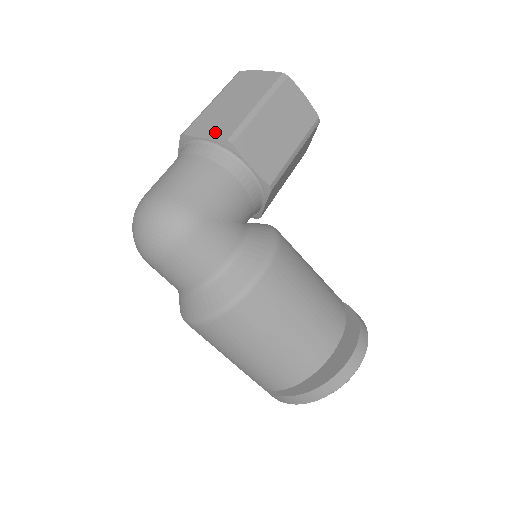
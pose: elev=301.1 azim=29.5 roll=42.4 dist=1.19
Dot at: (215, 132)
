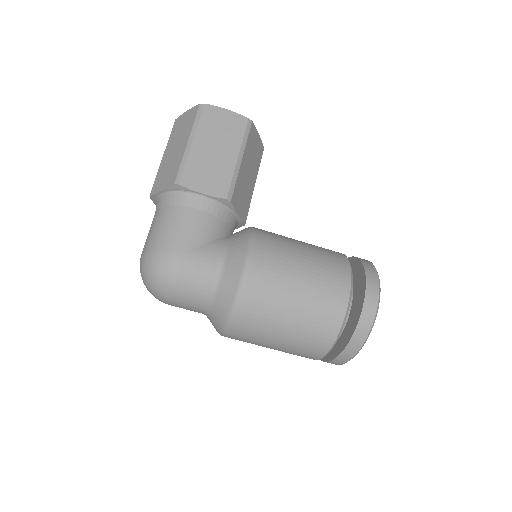
Dot at: (167, 182)
